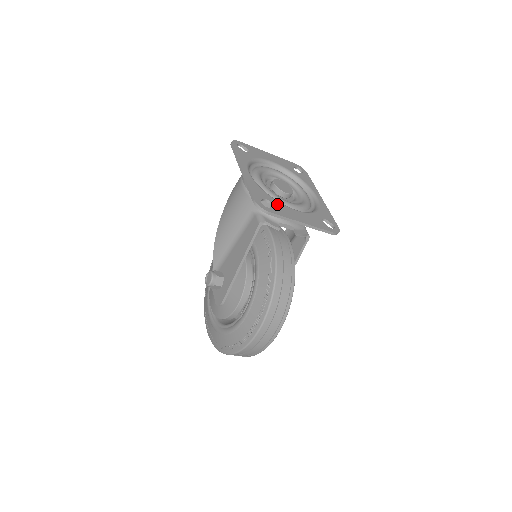
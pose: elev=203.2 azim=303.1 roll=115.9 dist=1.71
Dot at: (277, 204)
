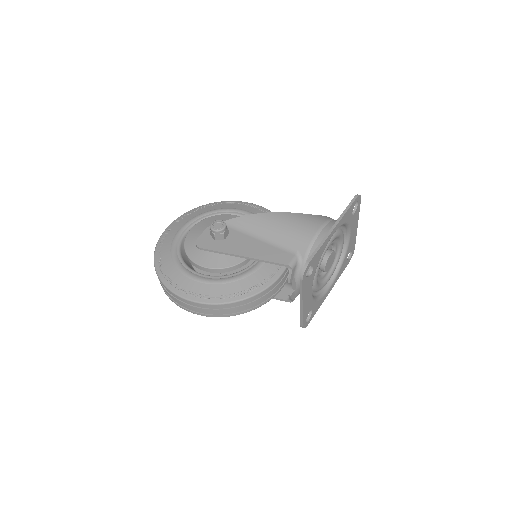
Dot at: (312, 277)
